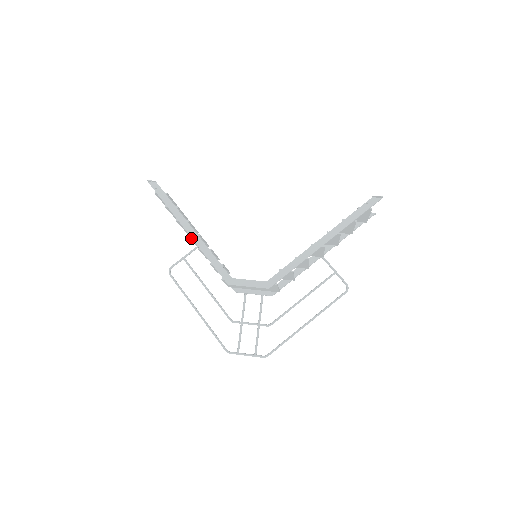
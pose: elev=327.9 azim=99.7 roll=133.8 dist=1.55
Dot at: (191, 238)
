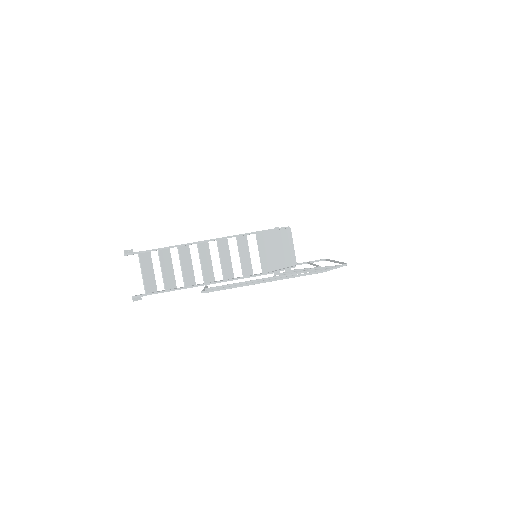
Dot at: (201, 255)
